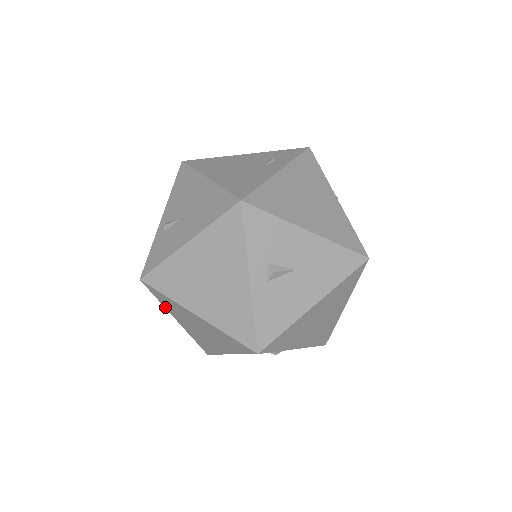
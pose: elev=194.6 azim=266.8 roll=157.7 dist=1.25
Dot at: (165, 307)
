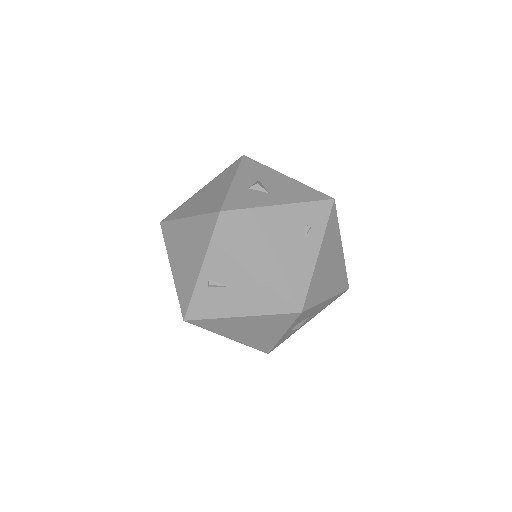
Dot at: occluded
